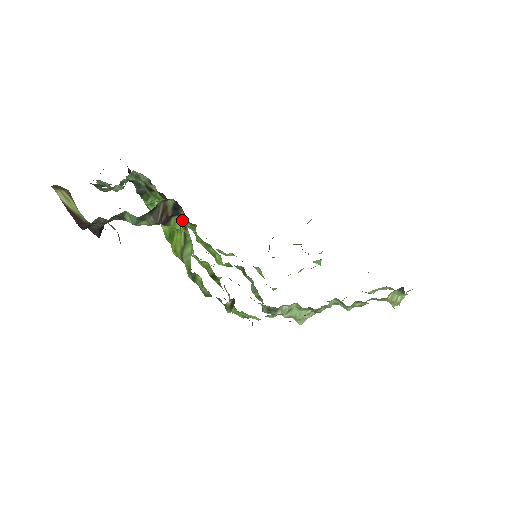
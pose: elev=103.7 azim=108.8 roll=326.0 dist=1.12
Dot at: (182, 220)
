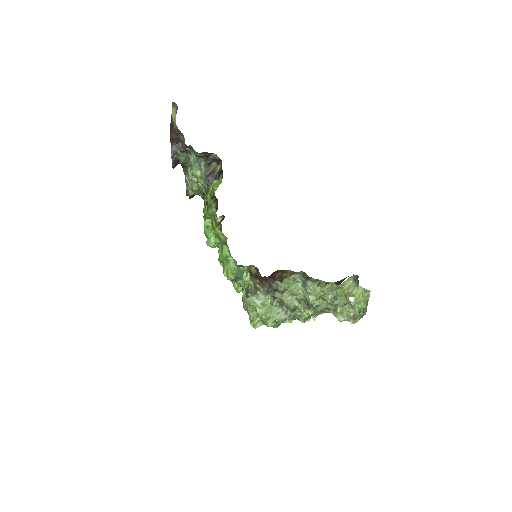
Dot at: (219, 183)
